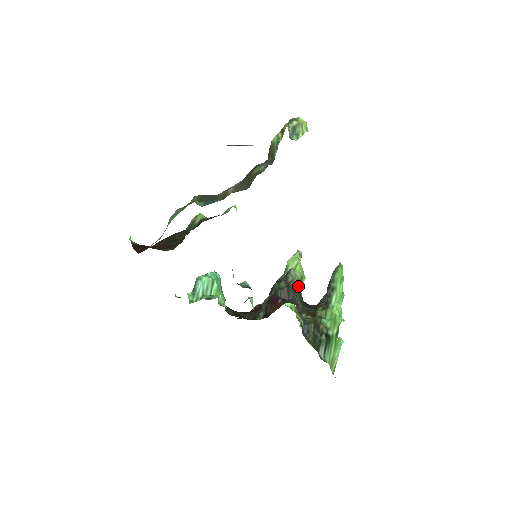
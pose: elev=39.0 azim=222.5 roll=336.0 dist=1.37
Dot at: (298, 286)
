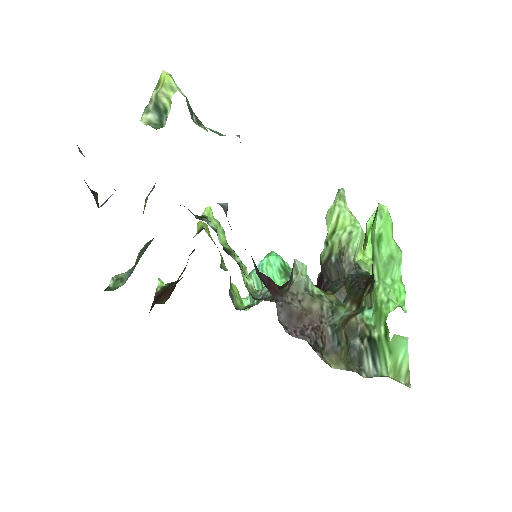
Dot at: (342, 254)
